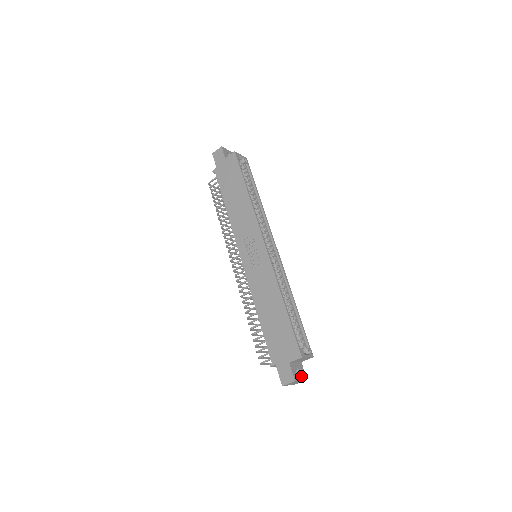
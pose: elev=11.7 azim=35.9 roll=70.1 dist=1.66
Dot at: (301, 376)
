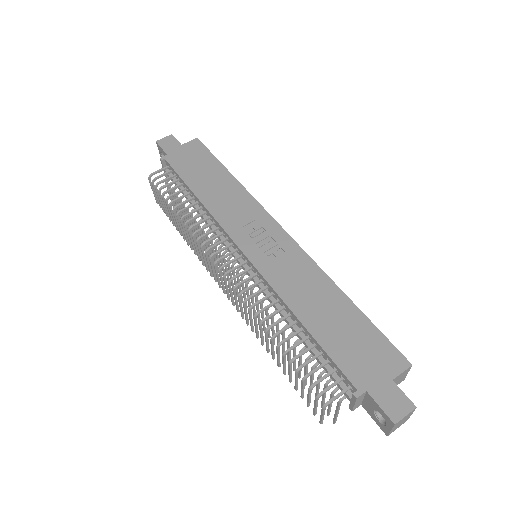
Dot at: occluded
